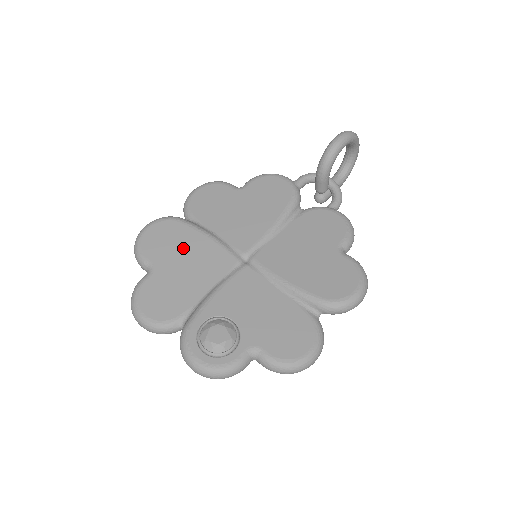
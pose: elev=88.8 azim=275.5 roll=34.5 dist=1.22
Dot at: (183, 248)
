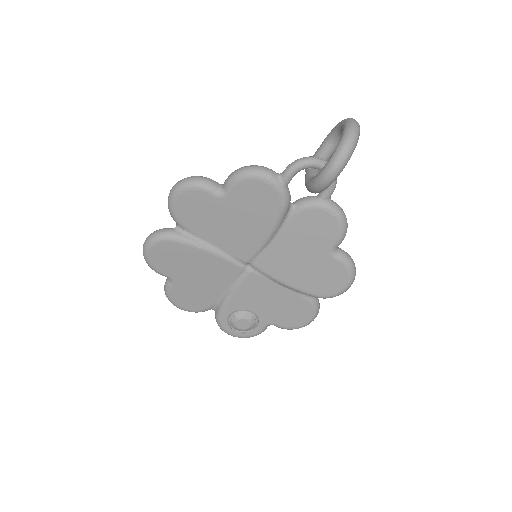
Dot at: (190, 264)
